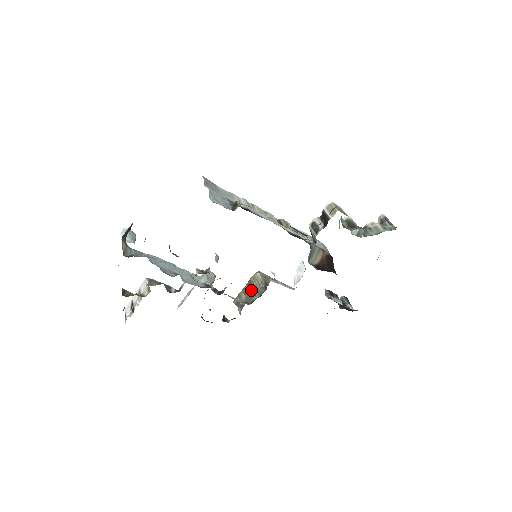
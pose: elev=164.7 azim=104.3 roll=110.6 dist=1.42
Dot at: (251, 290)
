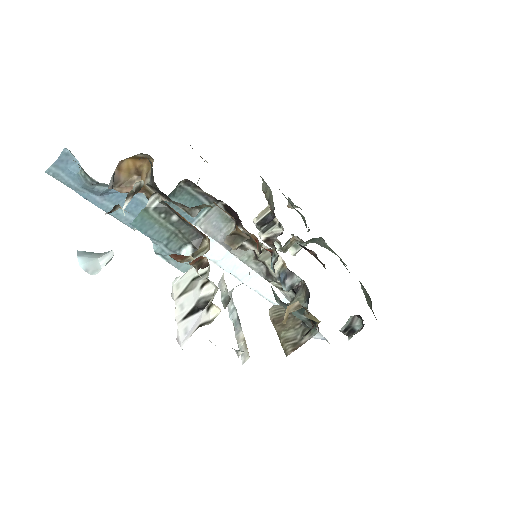
Dot at: (288, 317)
